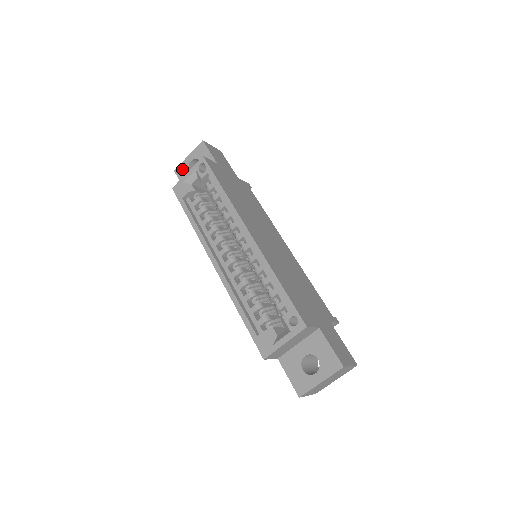
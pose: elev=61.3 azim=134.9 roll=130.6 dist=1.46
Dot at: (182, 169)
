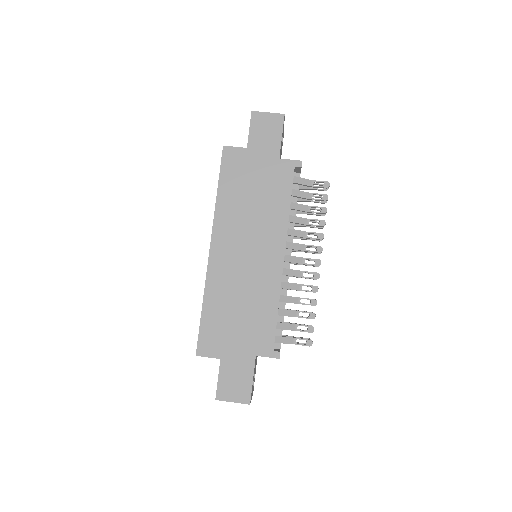
Dot at: occluded
